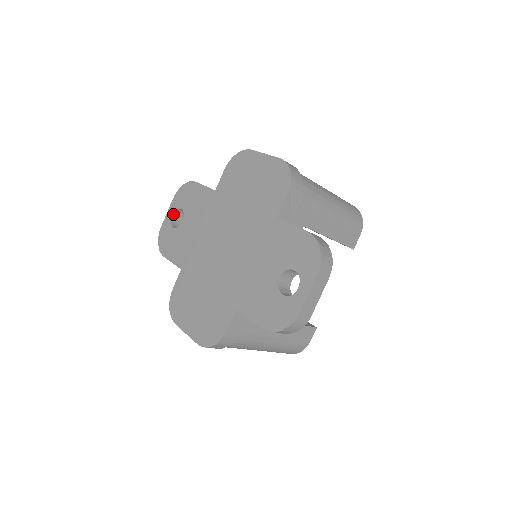
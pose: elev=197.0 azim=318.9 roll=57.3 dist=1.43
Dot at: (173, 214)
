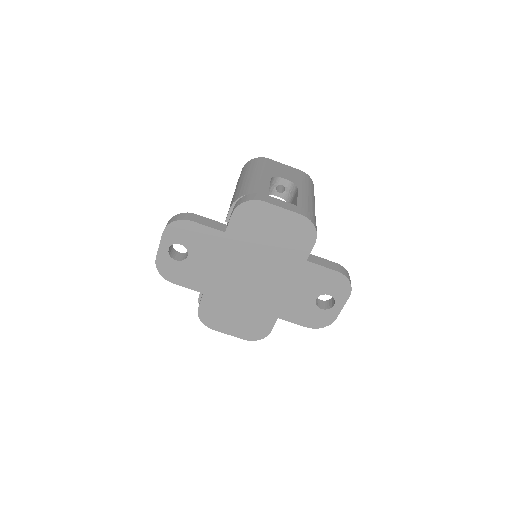
Dot at: (169, 248)
